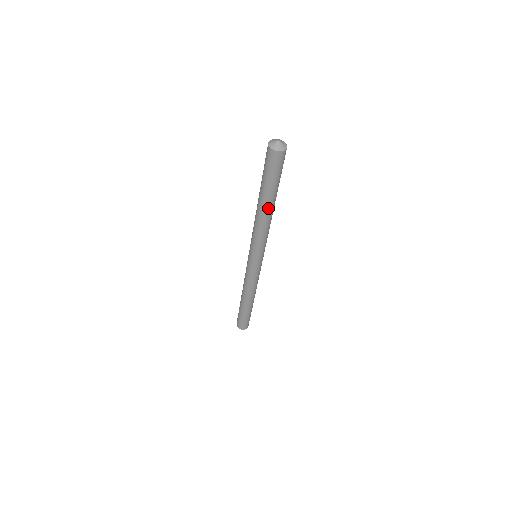
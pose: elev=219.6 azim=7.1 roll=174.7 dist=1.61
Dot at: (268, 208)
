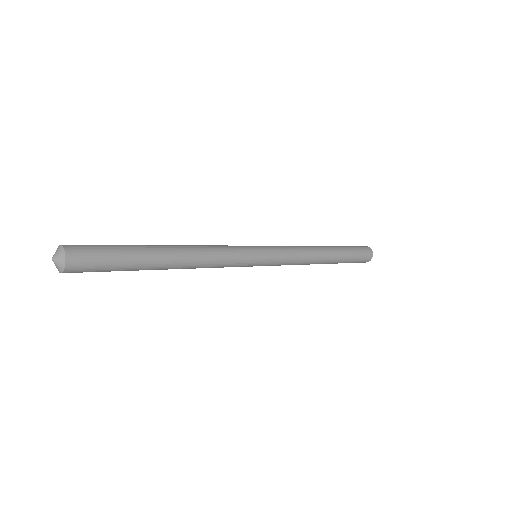
Dot at: (166, 269)
